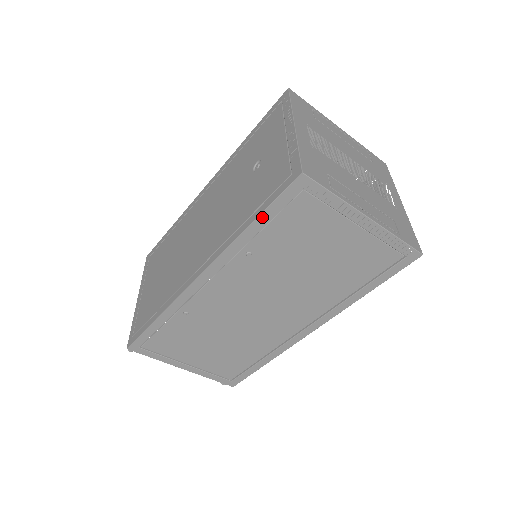
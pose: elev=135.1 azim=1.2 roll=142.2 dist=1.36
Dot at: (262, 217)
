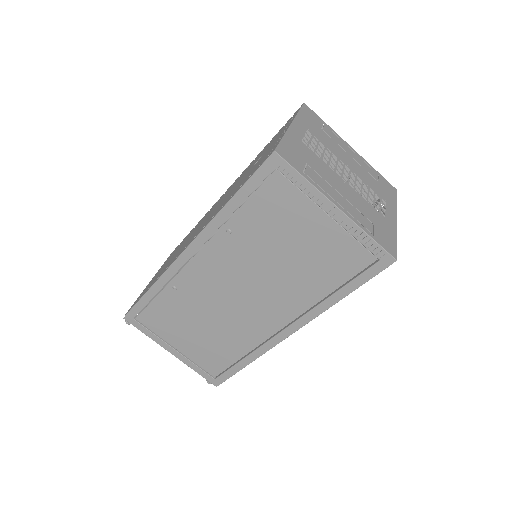
Dot at: (240, 193)
